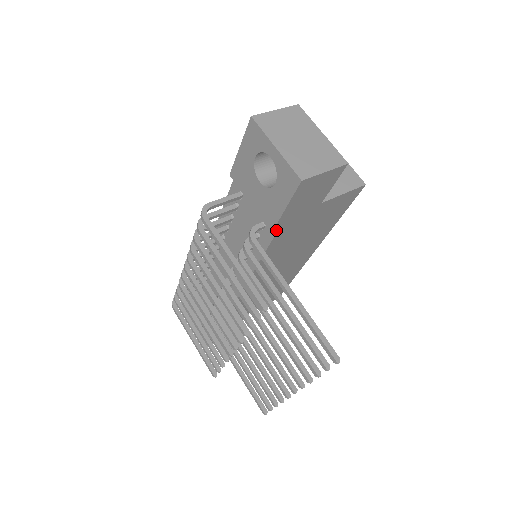
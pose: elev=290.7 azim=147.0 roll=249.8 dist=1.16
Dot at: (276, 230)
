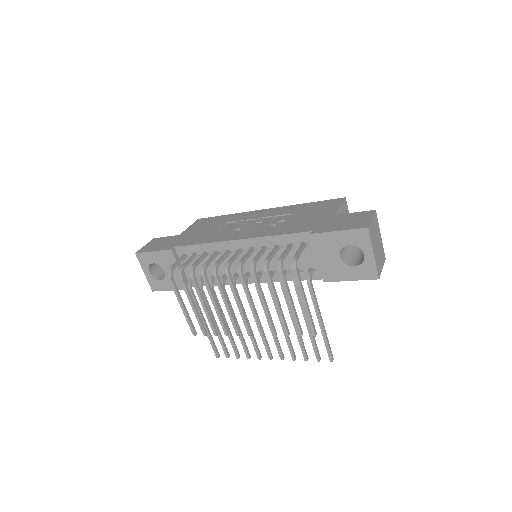
Dot at: (325, 280)
